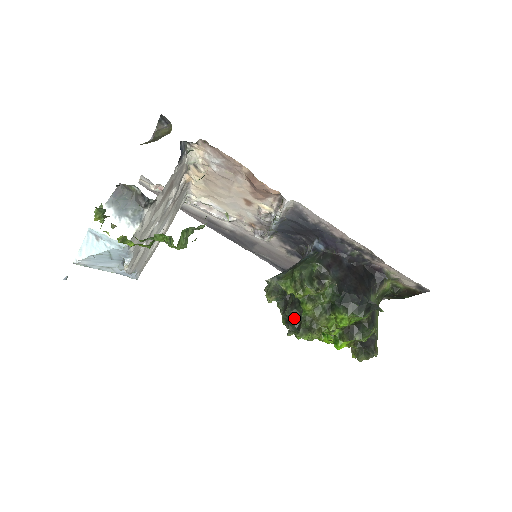
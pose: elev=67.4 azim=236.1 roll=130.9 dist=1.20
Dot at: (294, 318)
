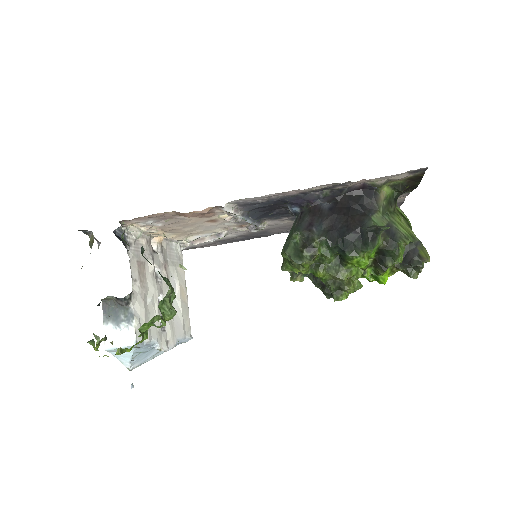
Dot at: (323, 286)
